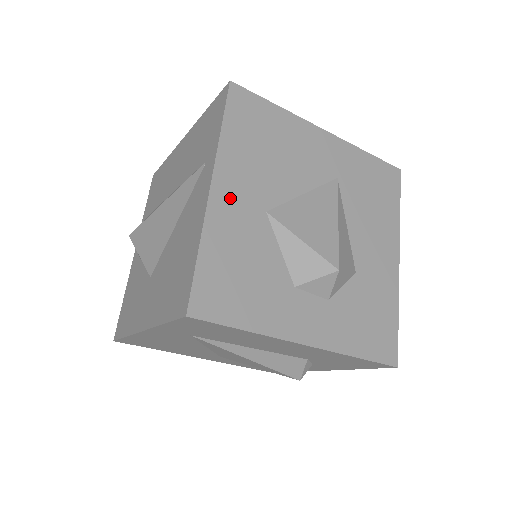
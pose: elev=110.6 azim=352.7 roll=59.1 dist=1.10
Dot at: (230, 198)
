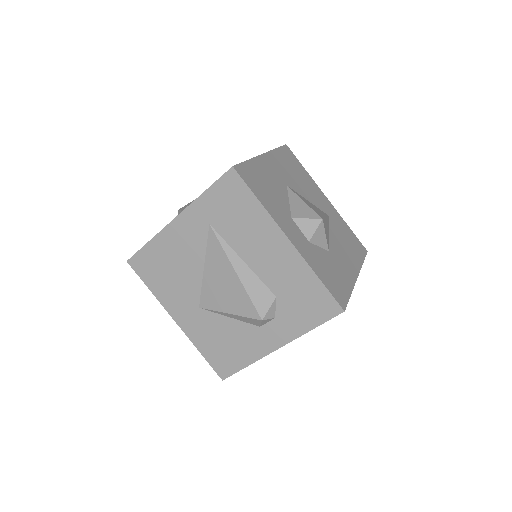
Dot at: (271, 165)
